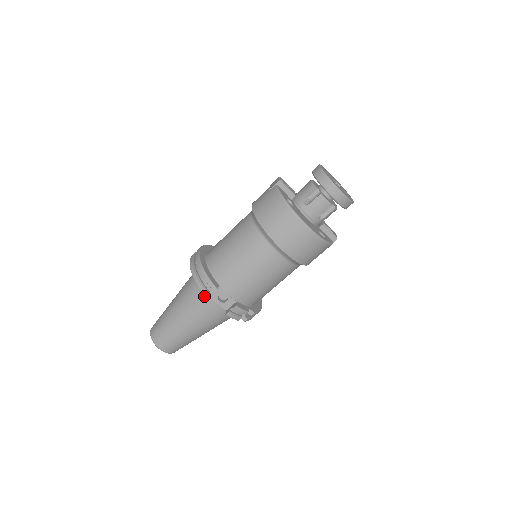
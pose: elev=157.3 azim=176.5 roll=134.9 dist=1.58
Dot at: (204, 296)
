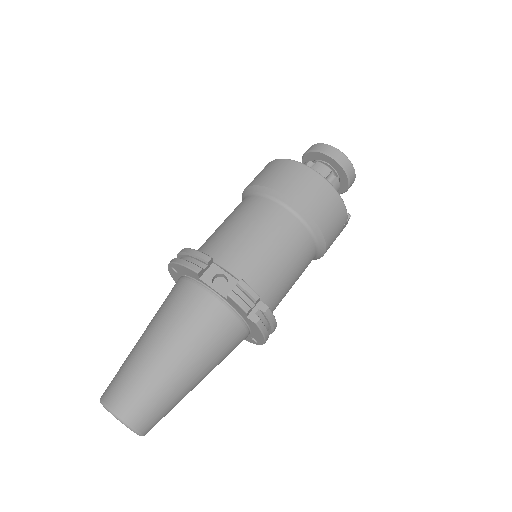
Dot at: (192, 289)
